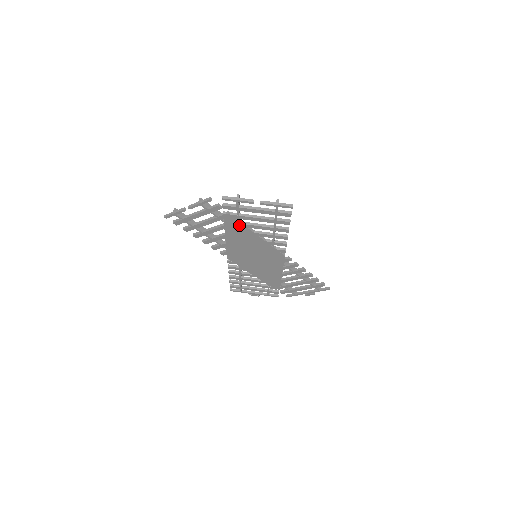
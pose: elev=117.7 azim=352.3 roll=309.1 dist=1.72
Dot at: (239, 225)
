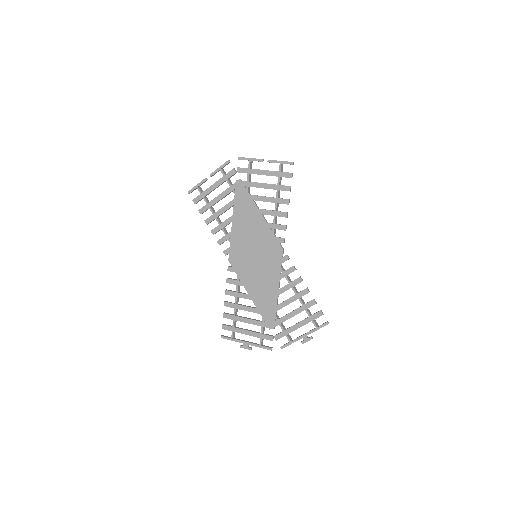
Dot at: (247, 197)
